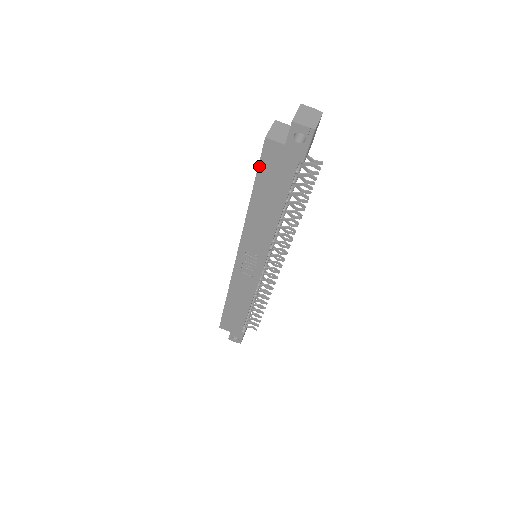
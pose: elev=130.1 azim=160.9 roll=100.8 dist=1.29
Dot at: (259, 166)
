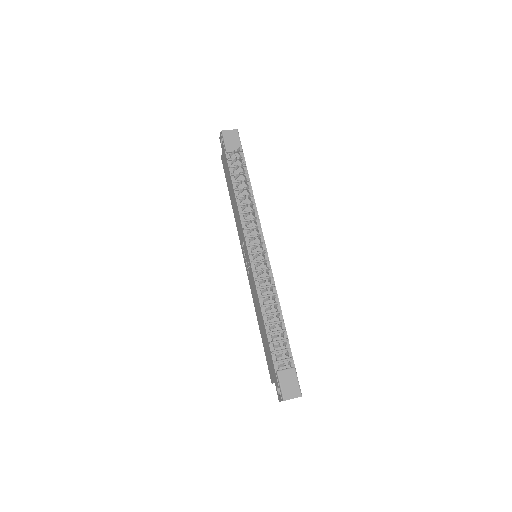
Dot at: (225, 175)
